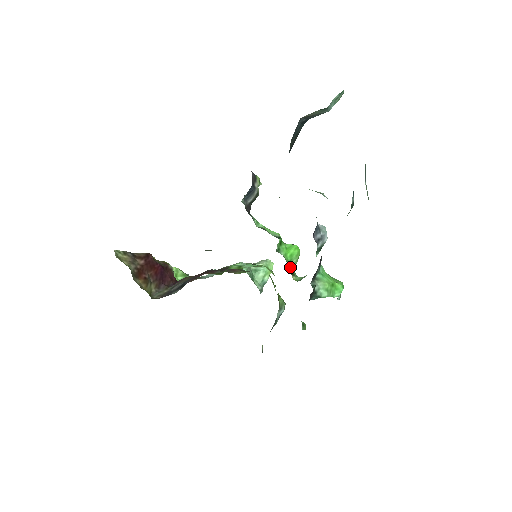
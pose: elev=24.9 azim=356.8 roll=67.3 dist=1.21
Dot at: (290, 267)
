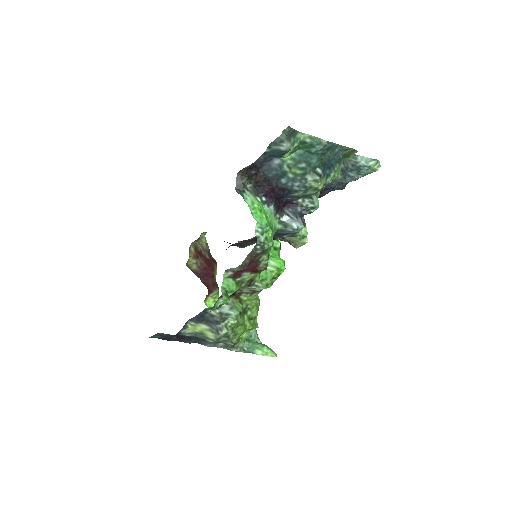
Dot at: occluded
